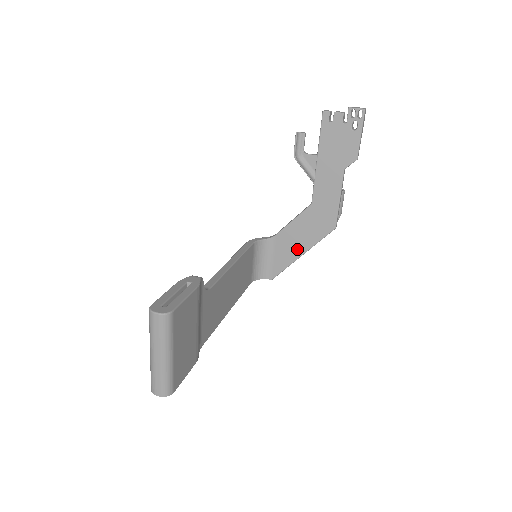
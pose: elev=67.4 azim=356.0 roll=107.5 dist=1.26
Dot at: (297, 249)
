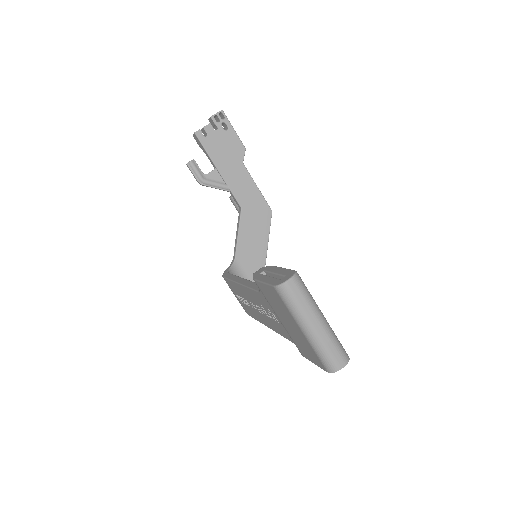
Dot at: (259, 253)
